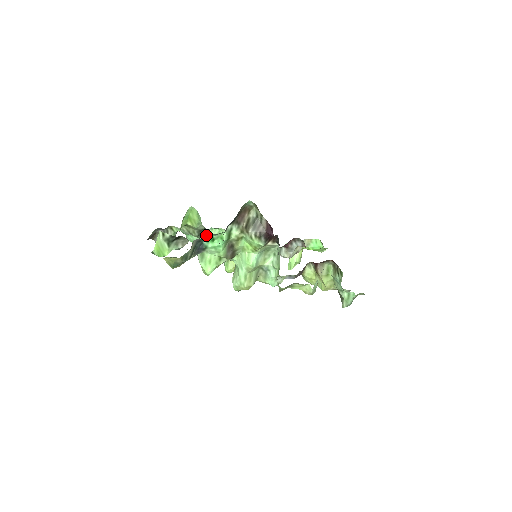
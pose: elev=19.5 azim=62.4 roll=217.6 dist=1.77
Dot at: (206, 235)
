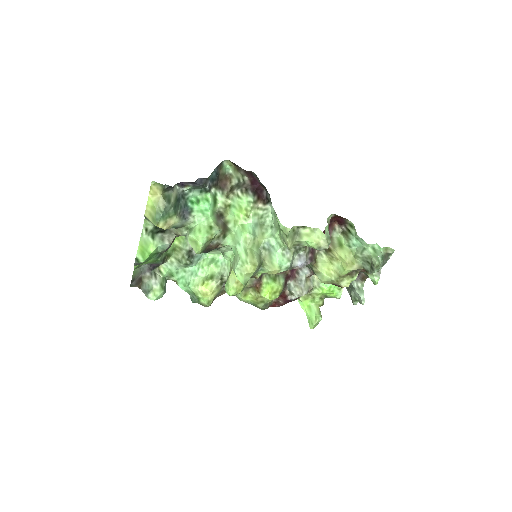
Dot at: (198, 266)
